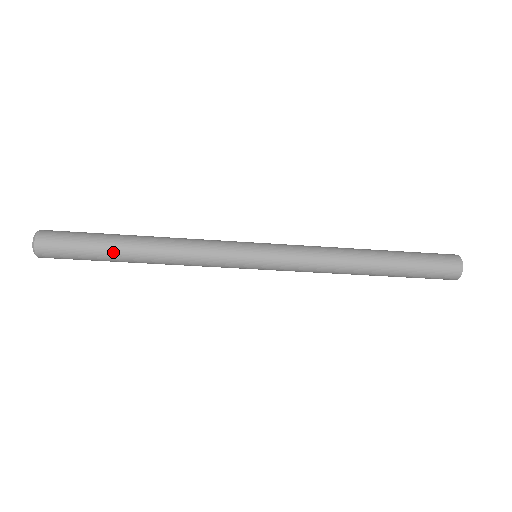
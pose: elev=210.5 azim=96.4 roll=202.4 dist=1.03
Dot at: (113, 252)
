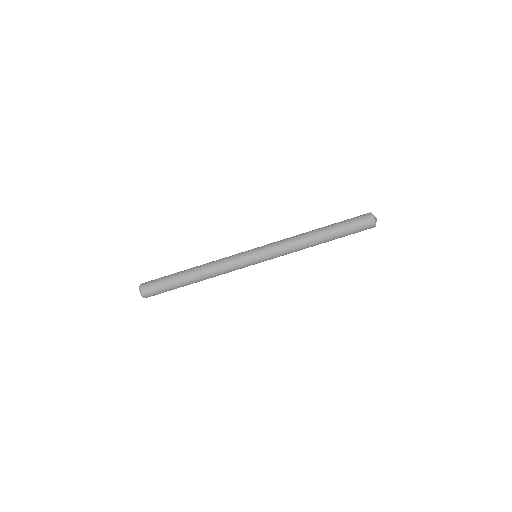
Dot at: (181, 282)
